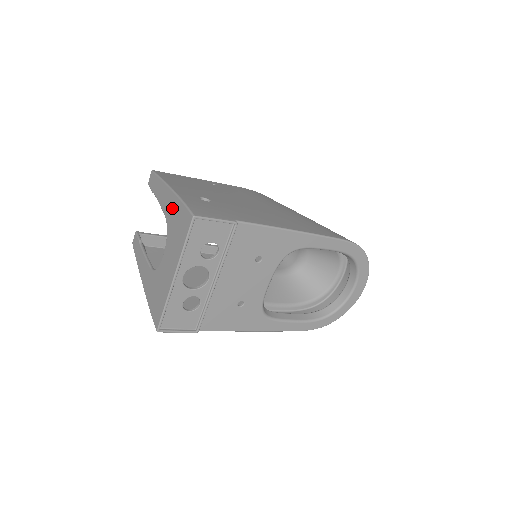
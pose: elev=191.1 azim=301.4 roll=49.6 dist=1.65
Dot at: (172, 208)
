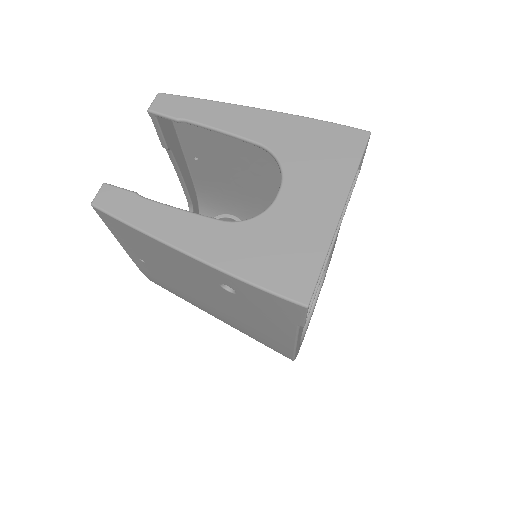
Dot at: (287, 130)
